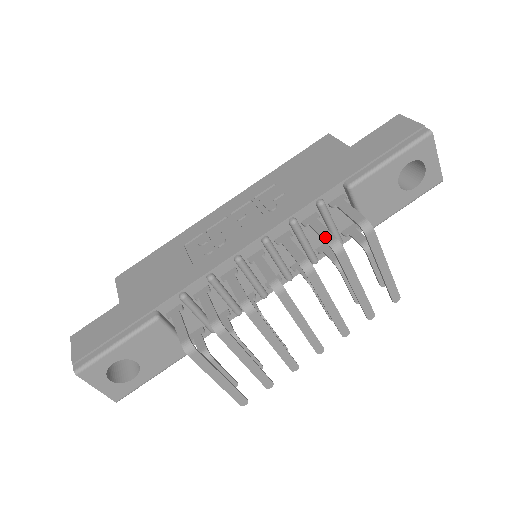
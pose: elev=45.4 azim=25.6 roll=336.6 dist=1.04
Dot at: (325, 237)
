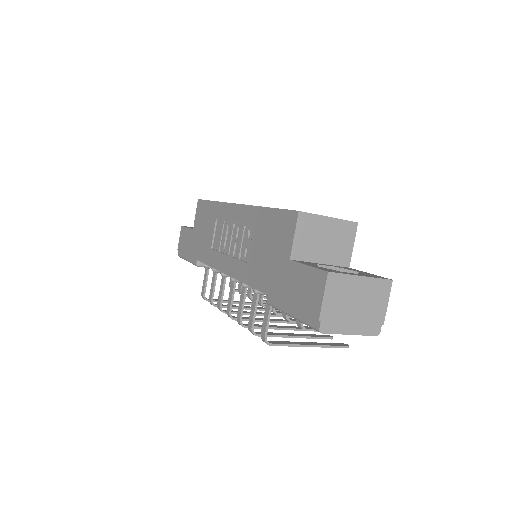
Dot at: (250, 318)
